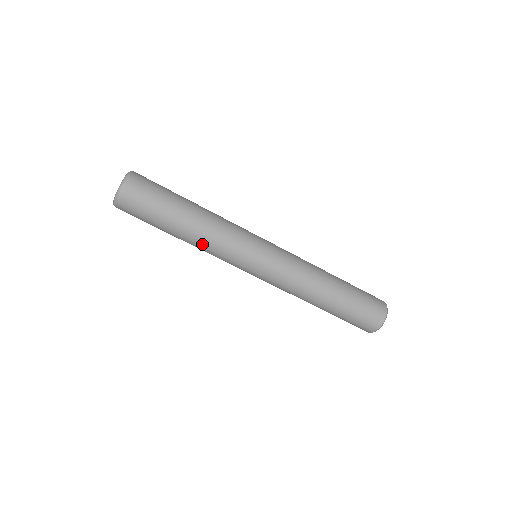
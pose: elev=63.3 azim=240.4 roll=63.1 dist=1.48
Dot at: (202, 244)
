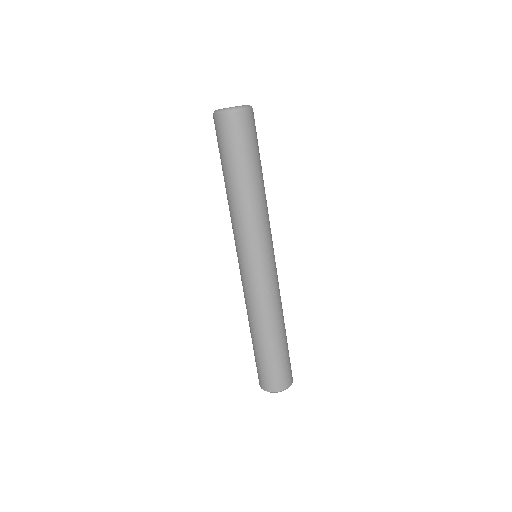
Dot at: (242, 207)
